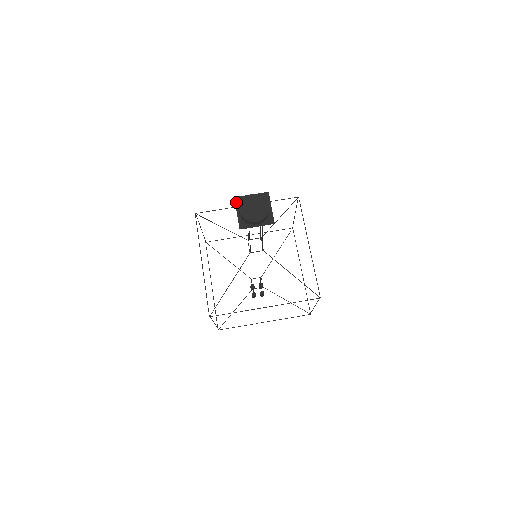
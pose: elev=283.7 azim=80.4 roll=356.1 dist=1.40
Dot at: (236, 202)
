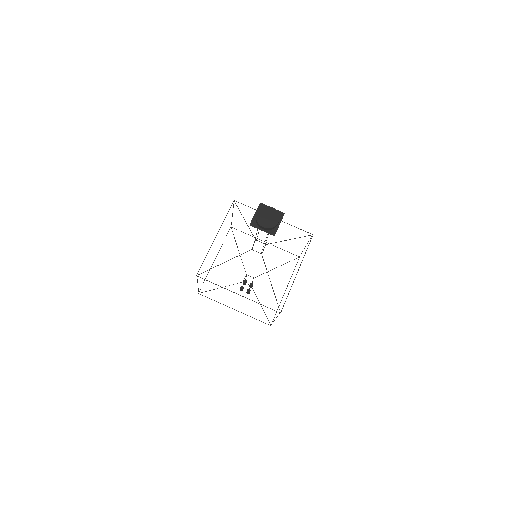
Dot at: (259, 206)
